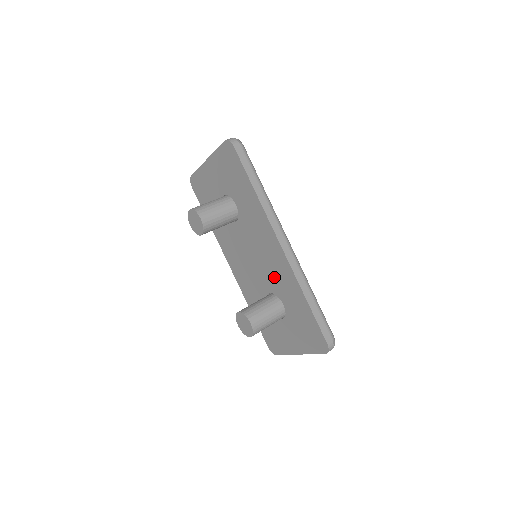
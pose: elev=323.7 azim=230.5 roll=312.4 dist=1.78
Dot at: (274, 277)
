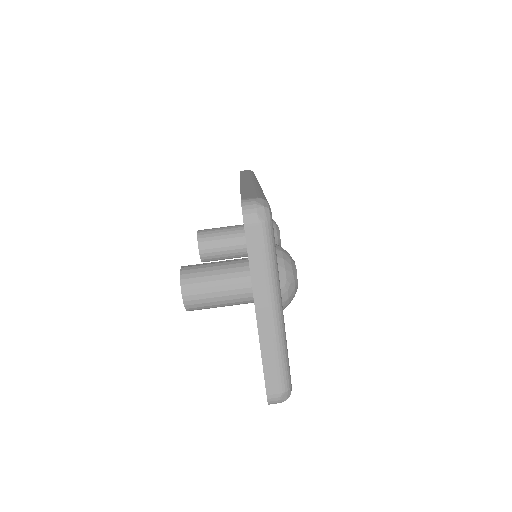
Dot at: occluded
